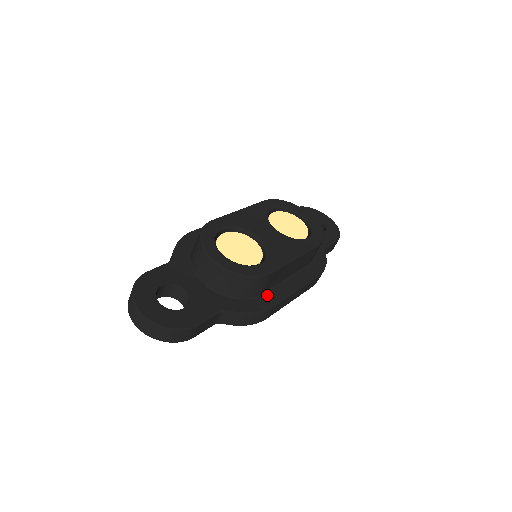
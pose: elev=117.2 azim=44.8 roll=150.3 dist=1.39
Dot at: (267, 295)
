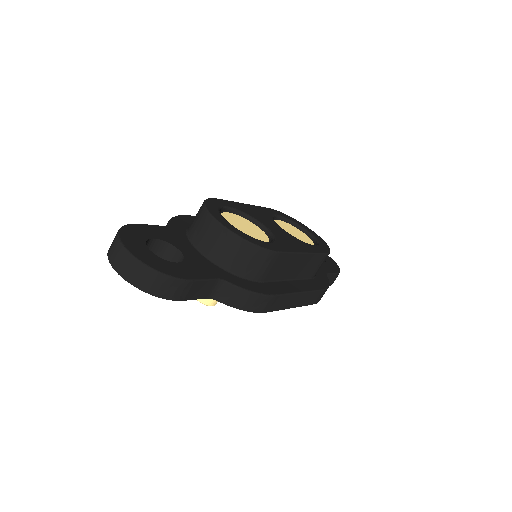
Dot at: (270, 284)
